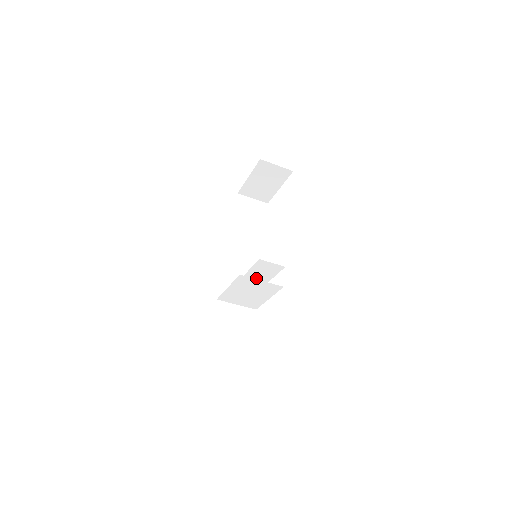
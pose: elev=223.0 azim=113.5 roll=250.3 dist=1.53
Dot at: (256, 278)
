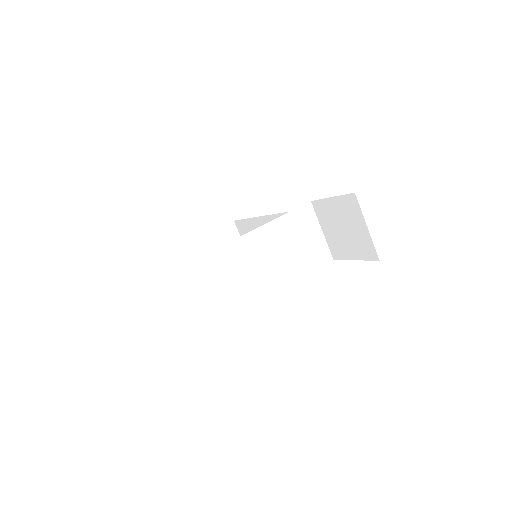
Dot at: occluded
